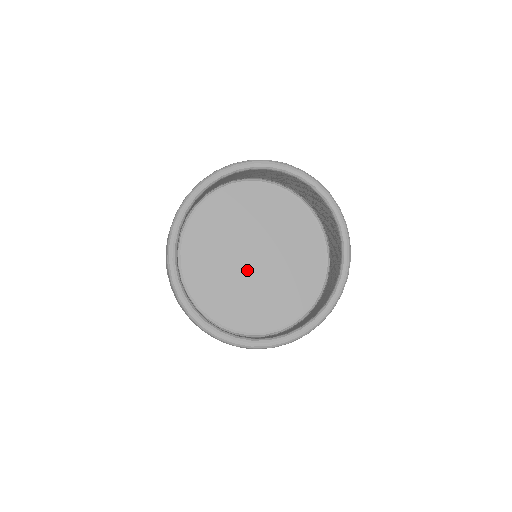
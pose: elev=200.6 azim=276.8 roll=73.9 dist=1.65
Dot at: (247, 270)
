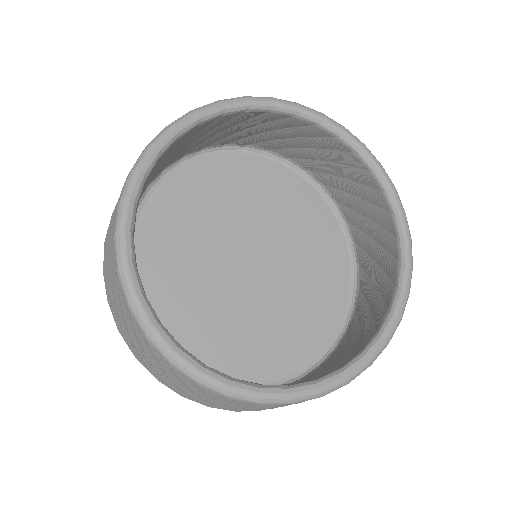
Dot at: (233, 277)
